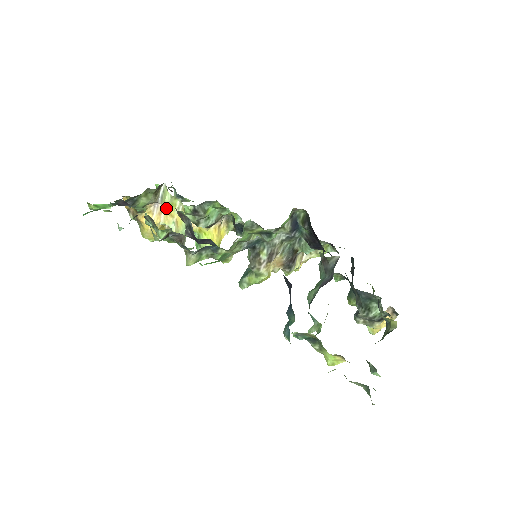
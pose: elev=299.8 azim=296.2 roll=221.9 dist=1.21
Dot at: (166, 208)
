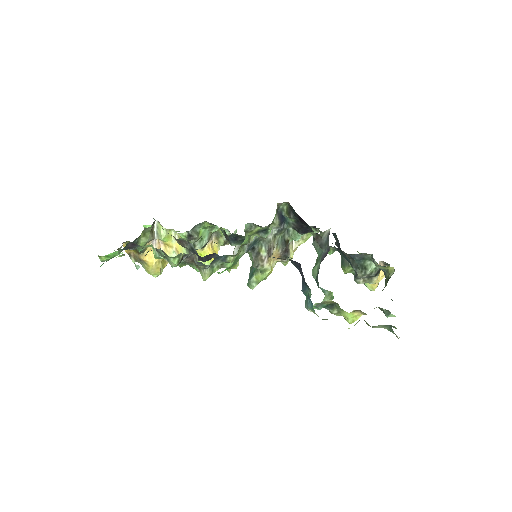
Dot at: (164, 241)
